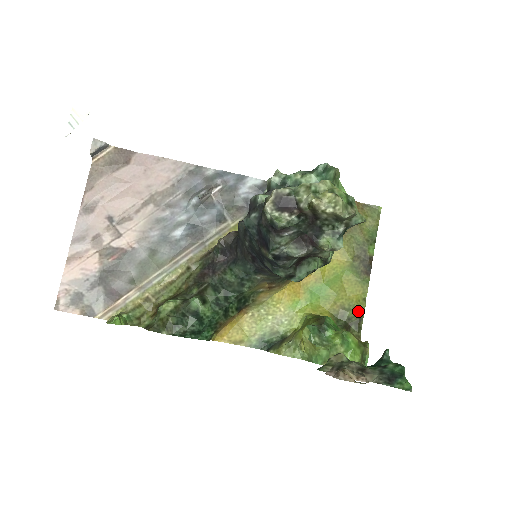
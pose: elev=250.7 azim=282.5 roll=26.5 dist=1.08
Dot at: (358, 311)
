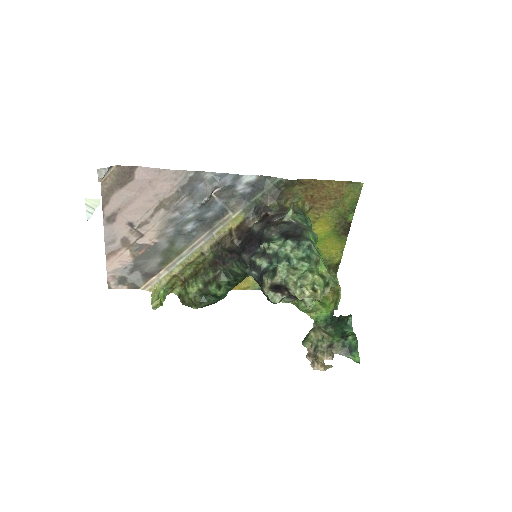
Dot at: (336, 260)
